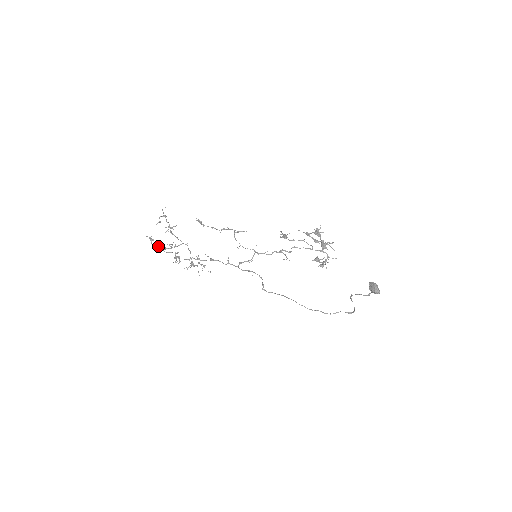
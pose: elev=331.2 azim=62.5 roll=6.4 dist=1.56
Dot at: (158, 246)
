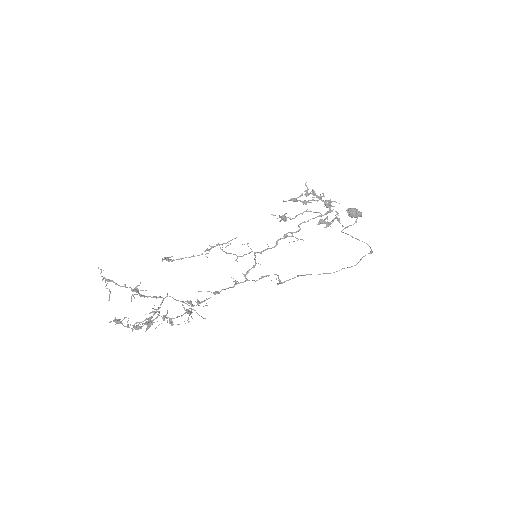
Dot at: occluded
